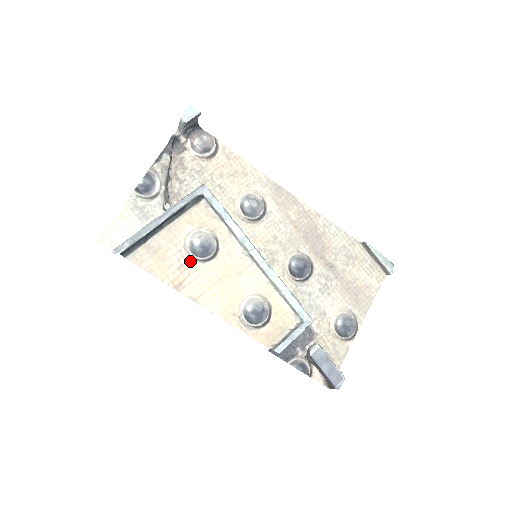
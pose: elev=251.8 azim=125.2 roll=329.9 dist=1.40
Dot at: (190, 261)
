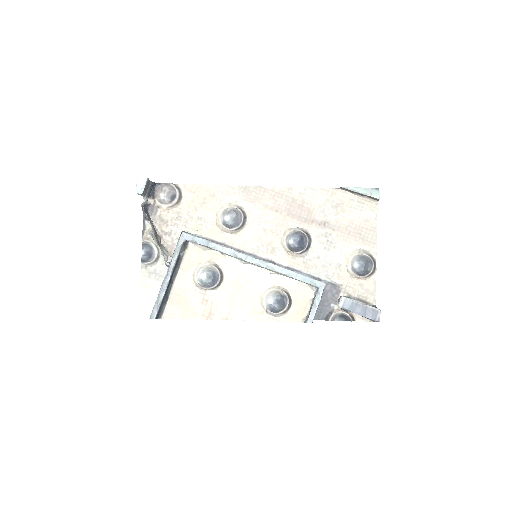
Dot at: (207, 293)
